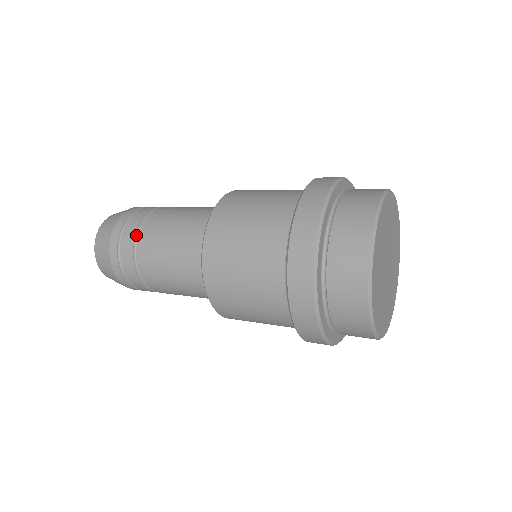
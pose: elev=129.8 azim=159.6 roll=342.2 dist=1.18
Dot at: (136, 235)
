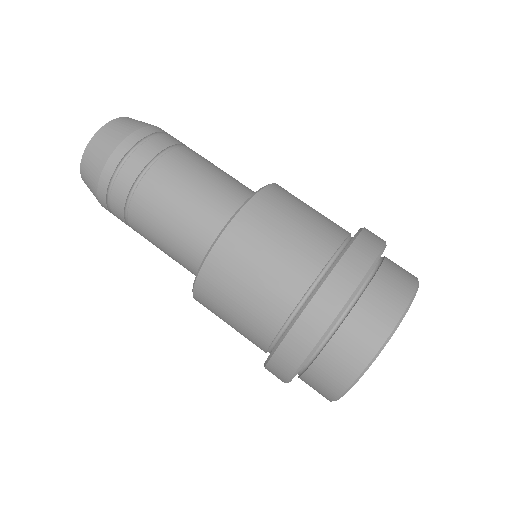
Dot at: (147, 165)
